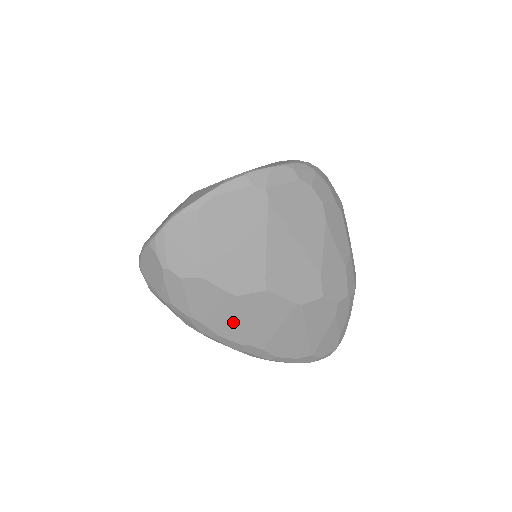
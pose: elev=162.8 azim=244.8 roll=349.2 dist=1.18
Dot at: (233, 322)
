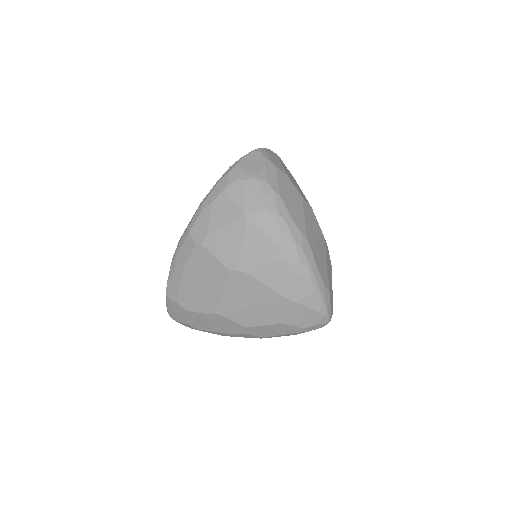
Dot at: (299, 213)
